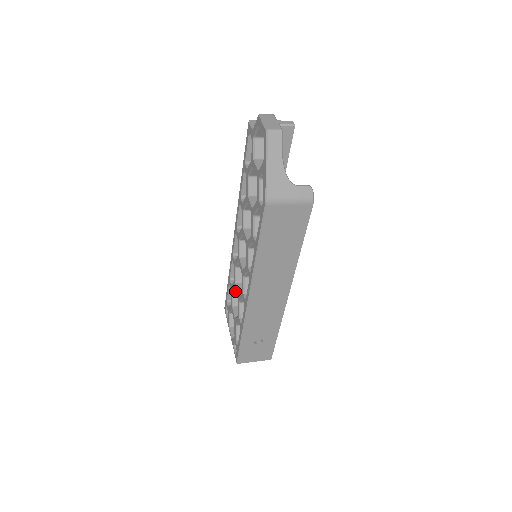
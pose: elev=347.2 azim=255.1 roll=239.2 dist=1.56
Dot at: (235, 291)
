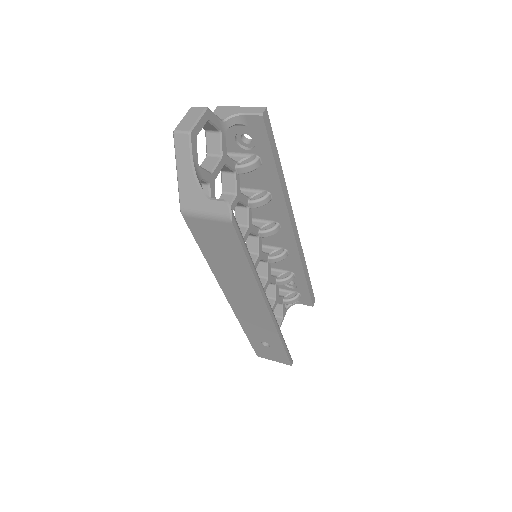
Dot at: occluded
